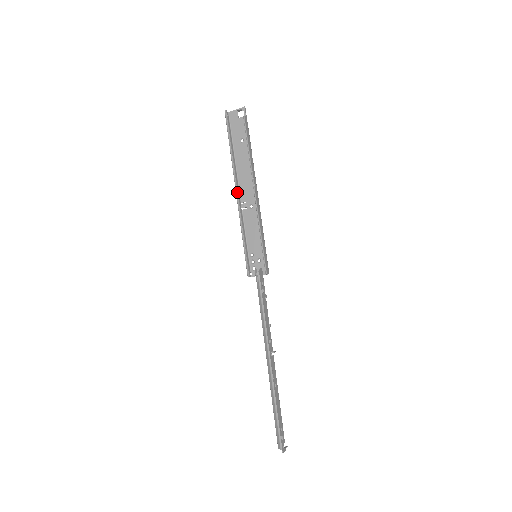
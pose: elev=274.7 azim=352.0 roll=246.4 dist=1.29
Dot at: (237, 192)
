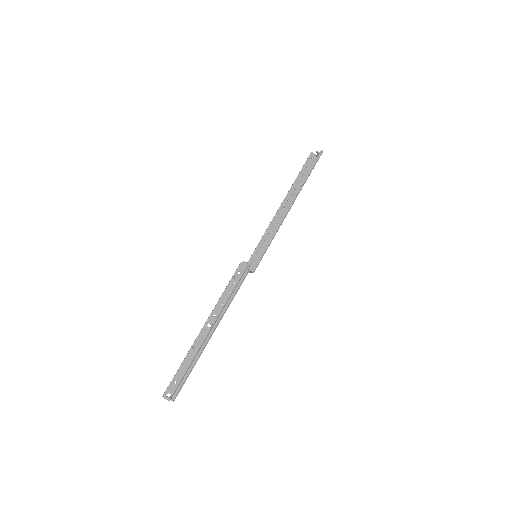
Dot at: (279, 208)
